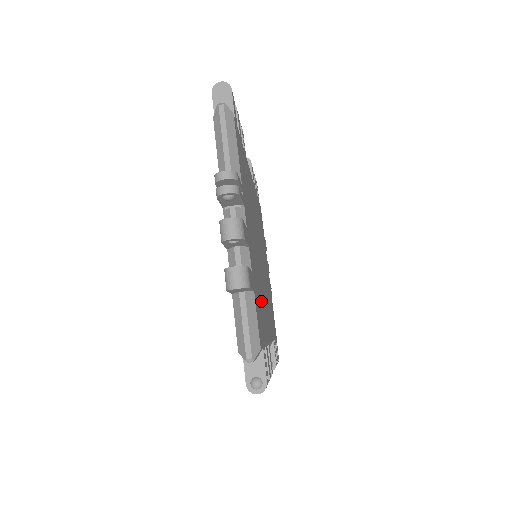
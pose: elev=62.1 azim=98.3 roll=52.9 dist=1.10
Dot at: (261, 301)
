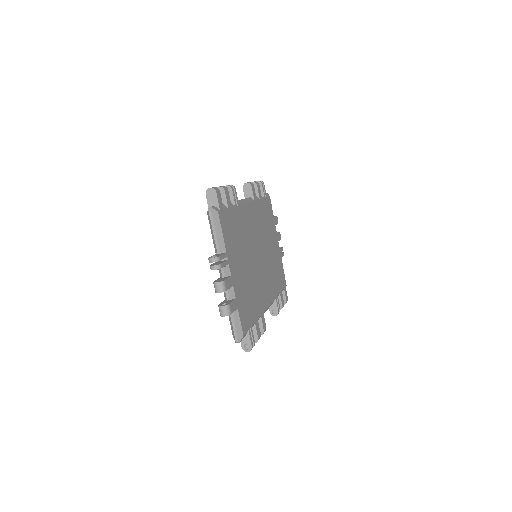
Dot at: (252, 298)
